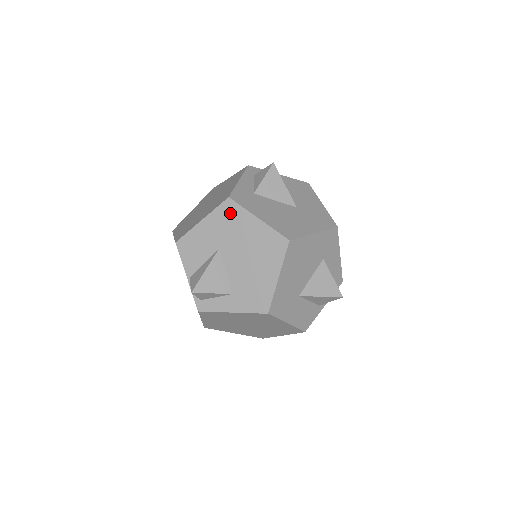
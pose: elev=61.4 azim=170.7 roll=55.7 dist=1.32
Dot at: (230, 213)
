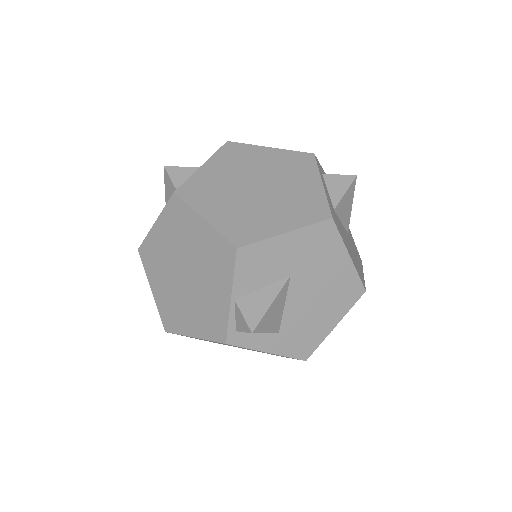
Dot at: (324, 238)
